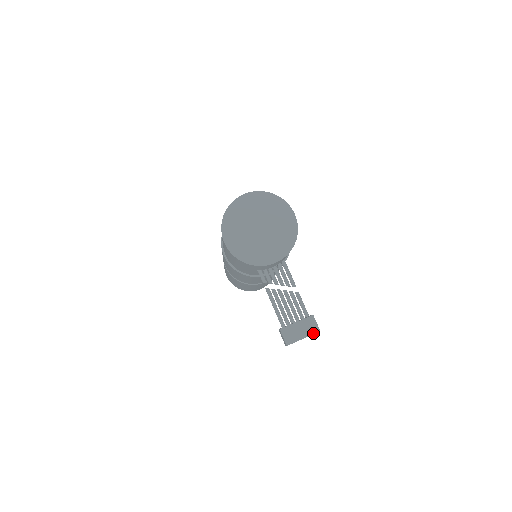
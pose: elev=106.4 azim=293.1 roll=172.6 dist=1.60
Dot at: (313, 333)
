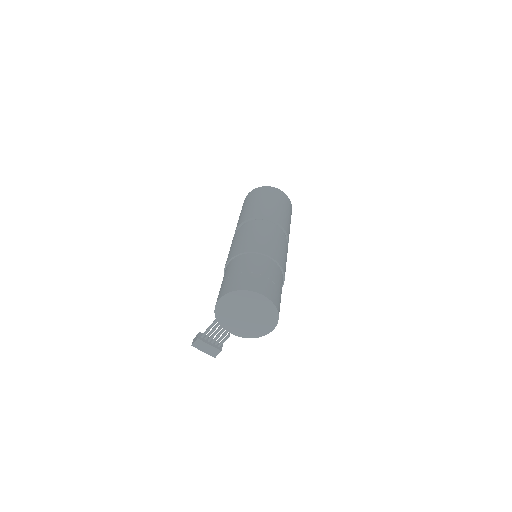
Dot at: (211, 355)
